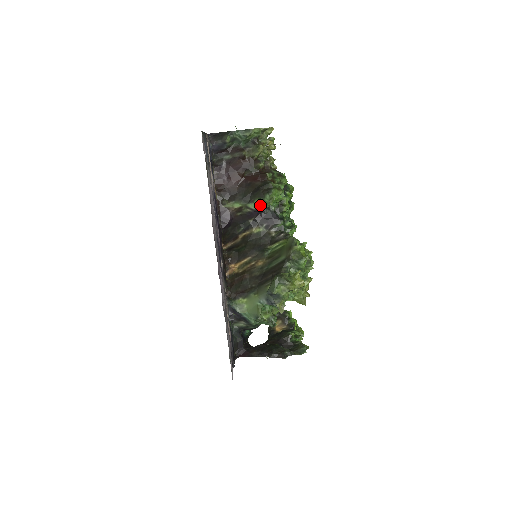
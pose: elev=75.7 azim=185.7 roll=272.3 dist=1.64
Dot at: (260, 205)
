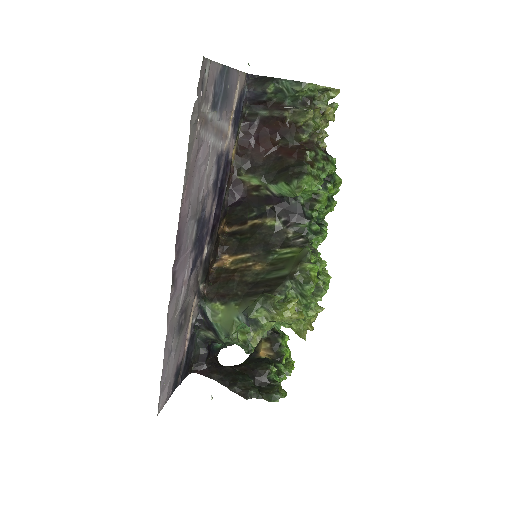
Dot at: (284, 191)
